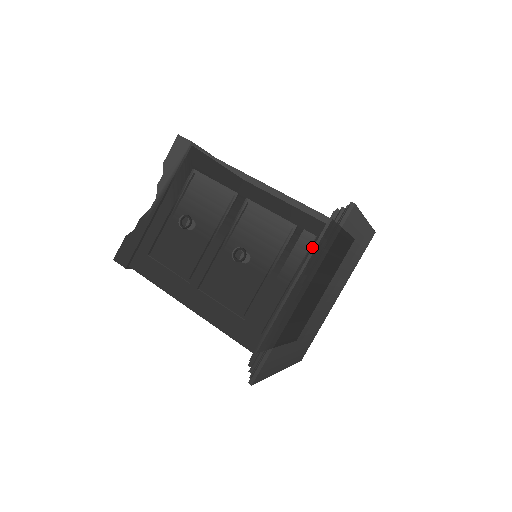
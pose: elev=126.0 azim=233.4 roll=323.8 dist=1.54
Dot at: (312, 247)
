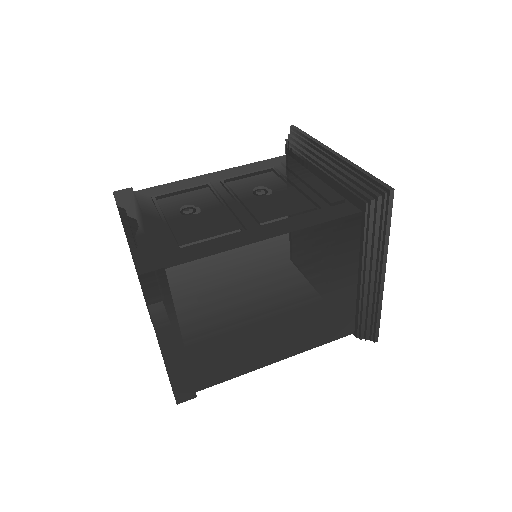
Dot at: occluded
